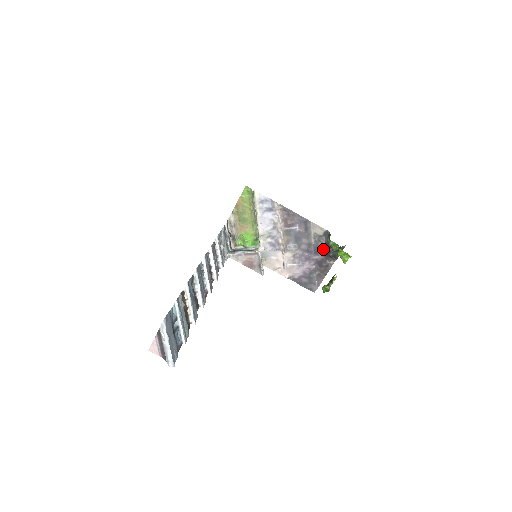
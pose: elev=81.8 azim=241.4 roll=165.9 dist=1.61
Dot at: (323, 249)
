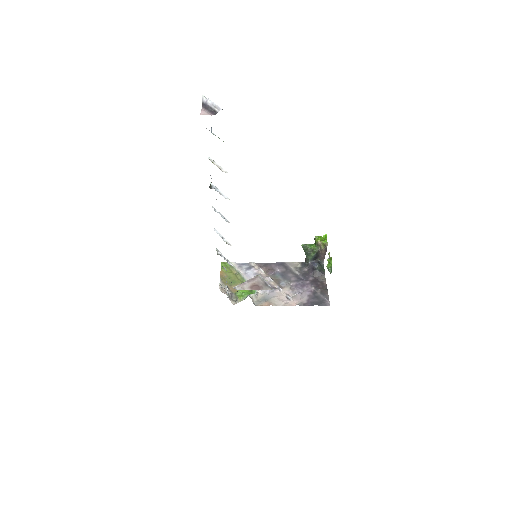
Dot at: (309, 273)
